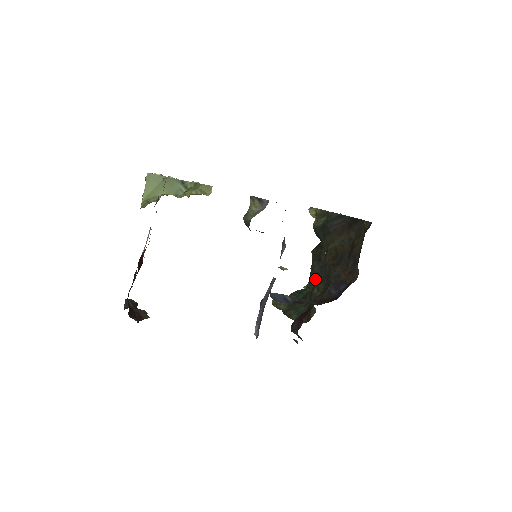
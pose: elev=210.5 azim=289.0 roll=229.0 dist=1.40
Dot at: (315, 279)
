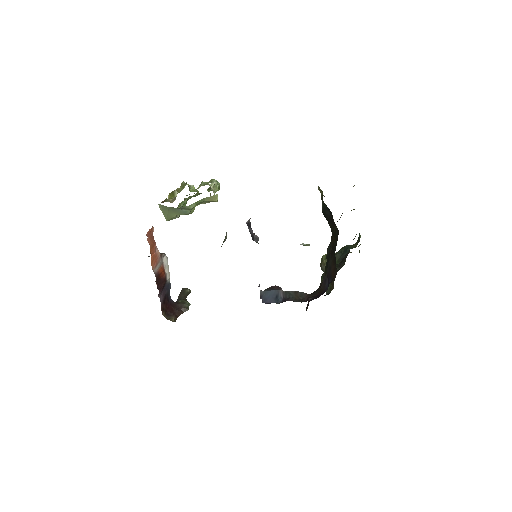
Dot at: occluded
